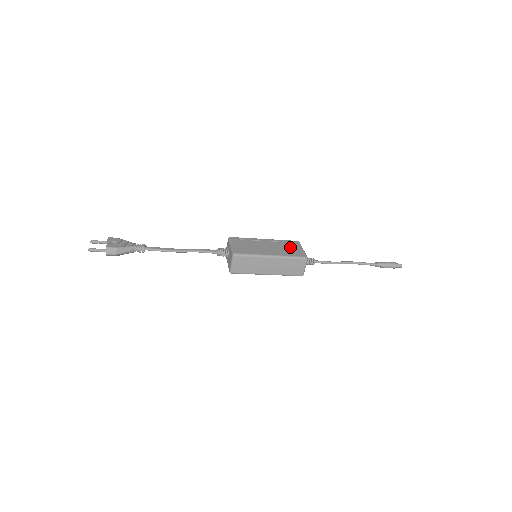
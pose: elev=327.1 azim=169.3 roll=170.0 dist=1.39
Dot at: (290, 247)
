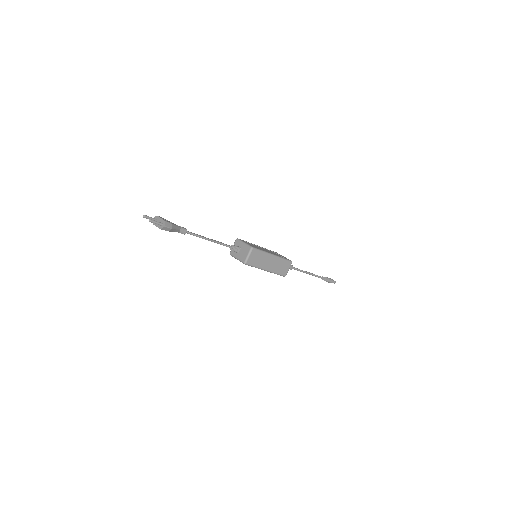
Dot at: (277, 254)
